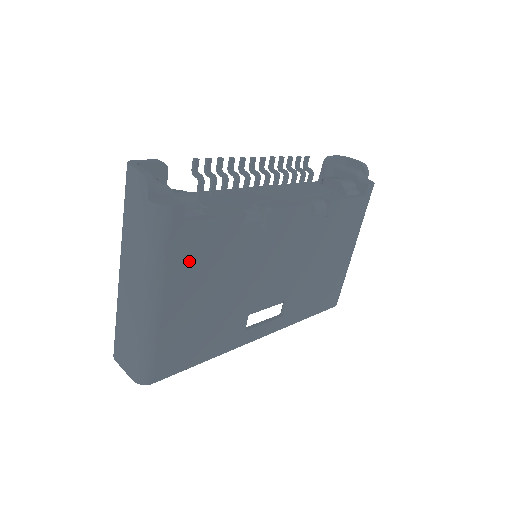
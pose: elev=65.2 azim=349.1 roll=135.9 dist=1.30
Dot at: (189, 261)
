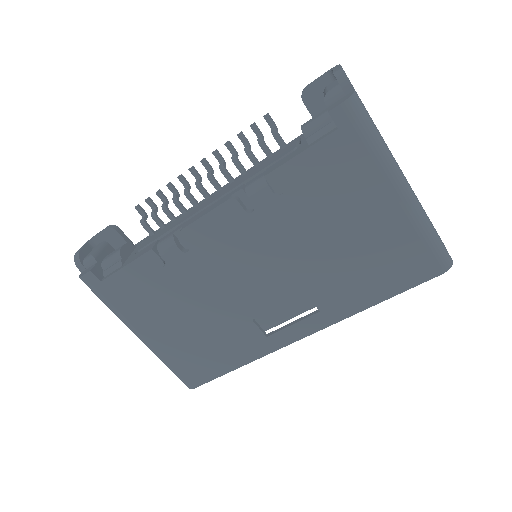
Dot at: (135, 303)
